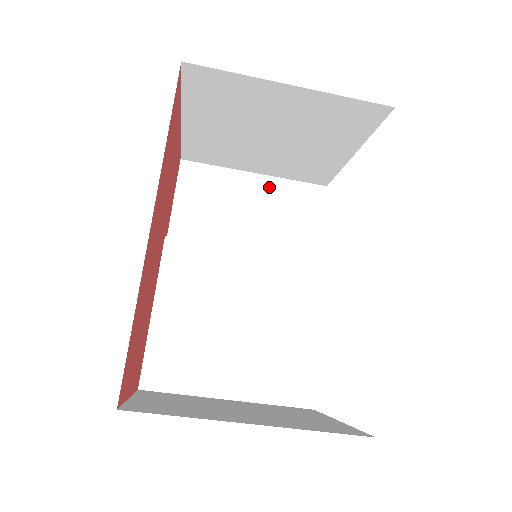
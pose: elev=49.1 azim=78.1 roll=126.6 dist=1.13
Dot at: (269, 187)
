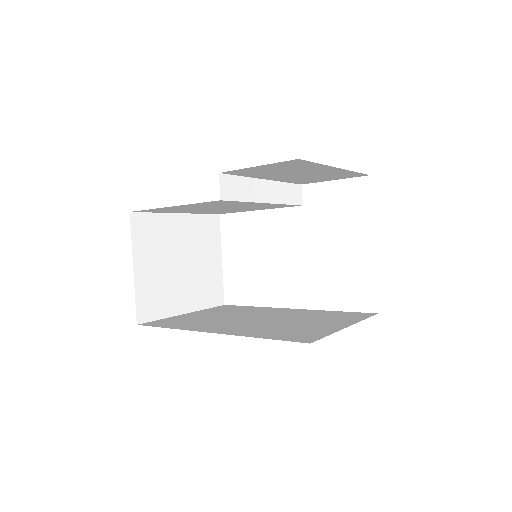
Dot at: occluded
